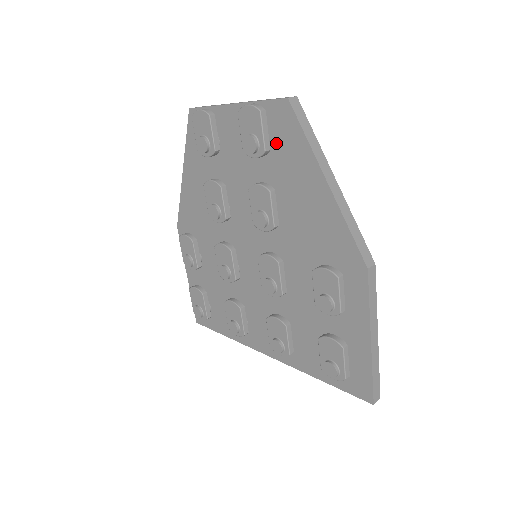
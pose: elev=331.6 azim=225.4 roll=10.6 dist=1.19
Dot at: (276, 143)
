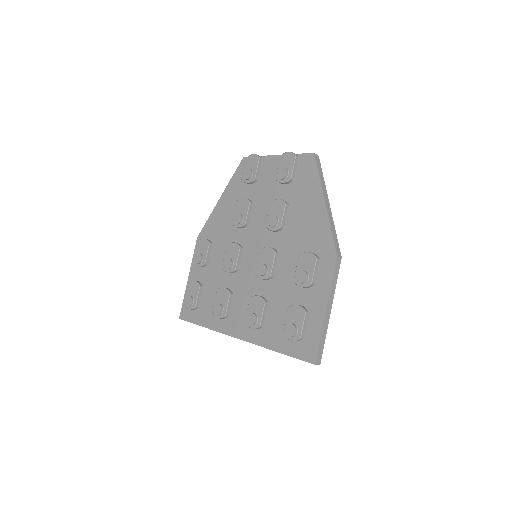
Dot at: (298, 178)
